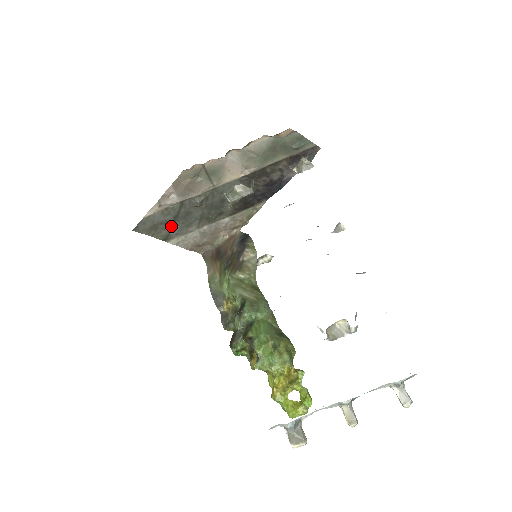
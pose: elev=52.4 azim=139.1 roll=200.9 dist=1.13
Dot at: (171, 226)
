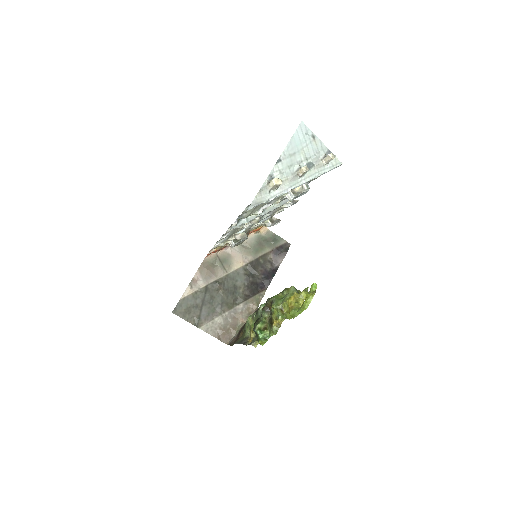
Dot at: (200, 311)
